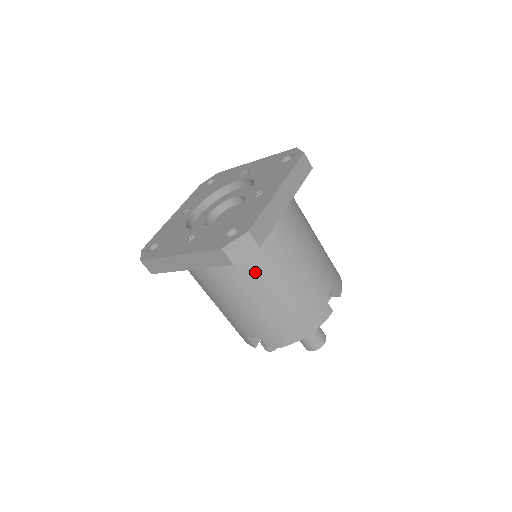
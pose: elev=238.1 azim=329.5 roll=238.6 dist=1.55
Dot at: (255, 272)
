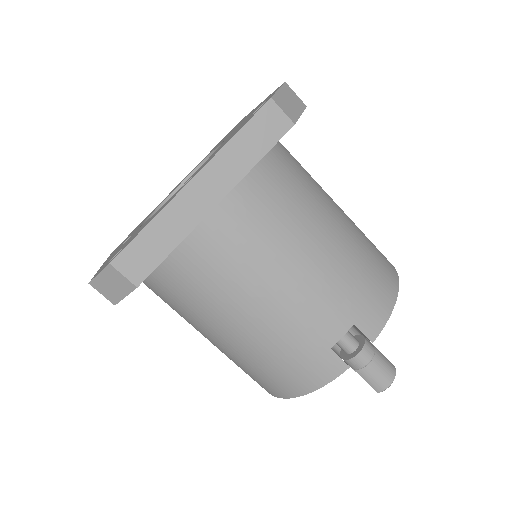
Dot at: (300, 192)
